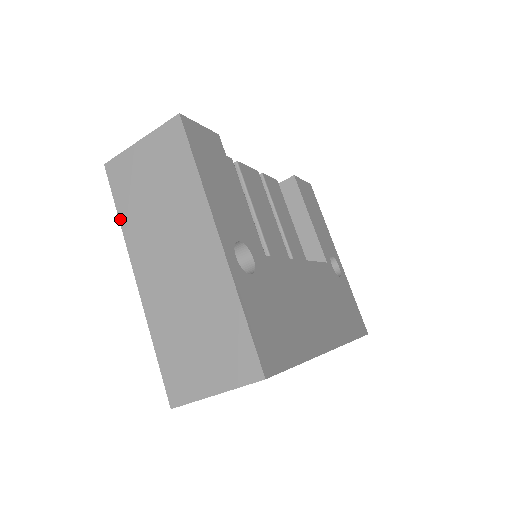
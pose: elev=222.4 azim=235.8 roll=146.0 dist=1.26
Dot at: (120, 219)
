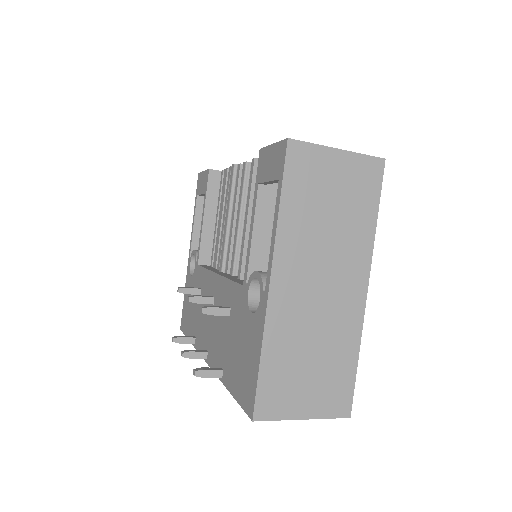
Dot at: (281, 210)
